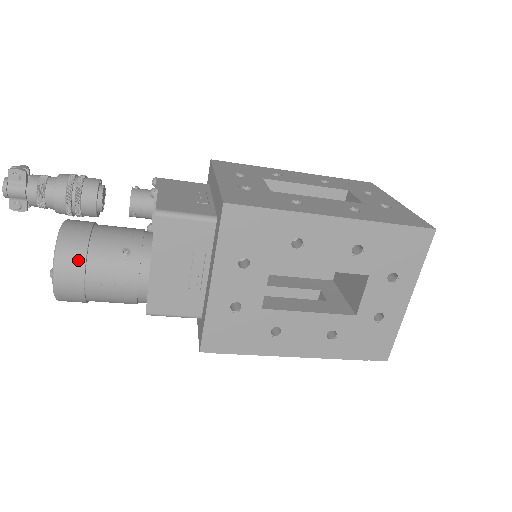
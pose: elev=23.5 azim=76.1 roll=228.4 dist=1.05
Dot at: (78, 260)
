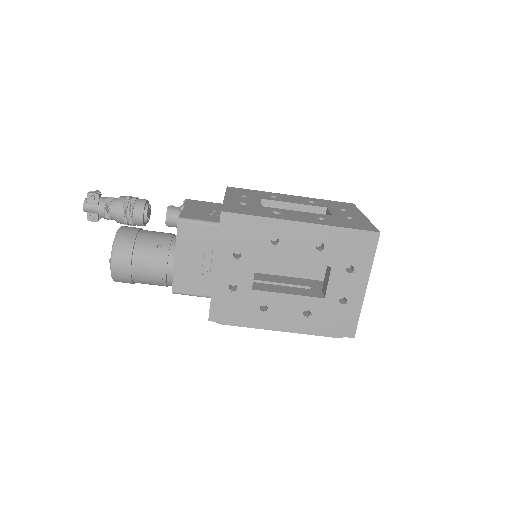
Dot at: (127, 251)
